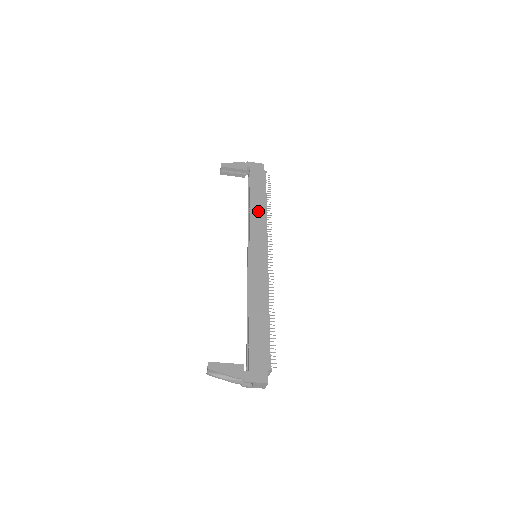
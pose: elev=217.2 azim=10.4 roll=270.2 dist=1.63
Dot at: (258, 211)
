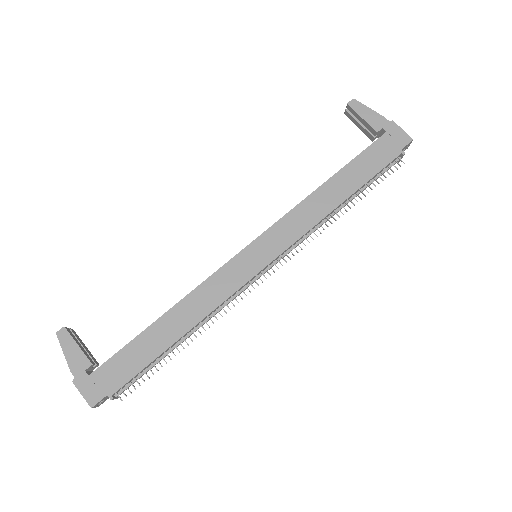
Dot at: (323, 201)
